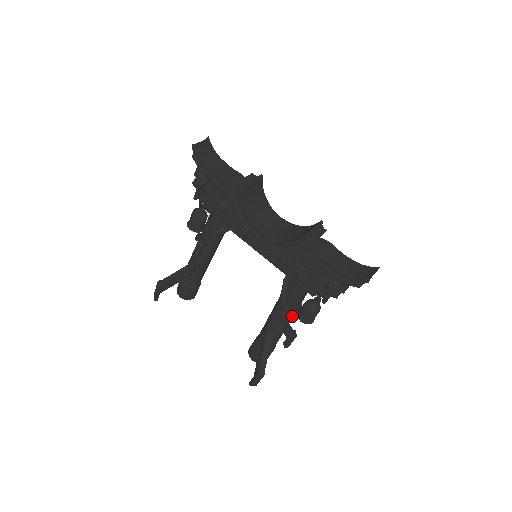
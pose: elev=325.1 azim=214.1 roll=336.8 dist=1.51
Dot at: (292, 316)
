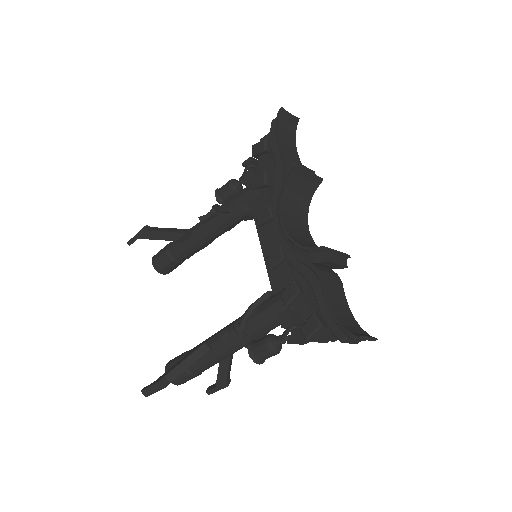
Dot at: (244, 340)
